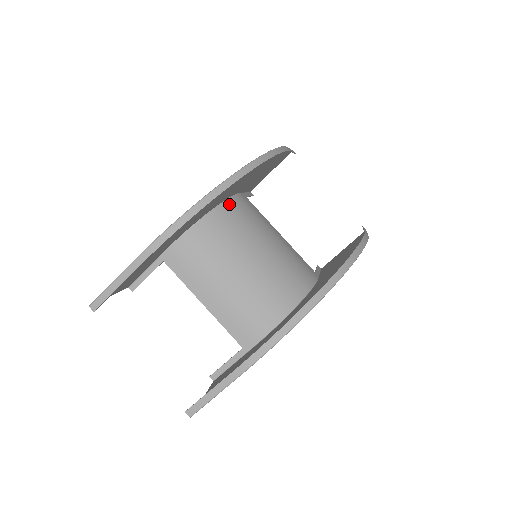
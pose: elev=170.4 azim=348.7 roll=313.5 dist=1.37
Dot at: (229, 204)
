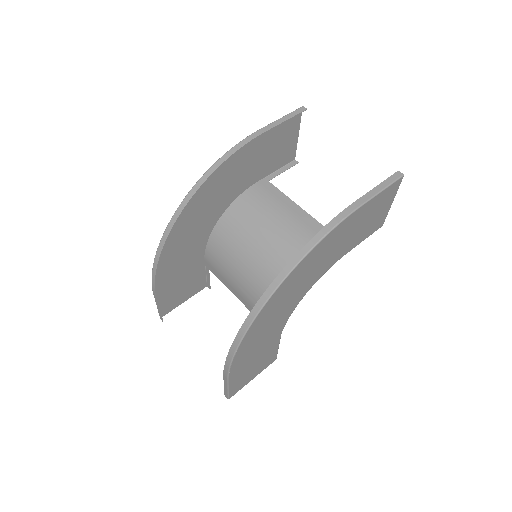
Dot at: (235, 206)
